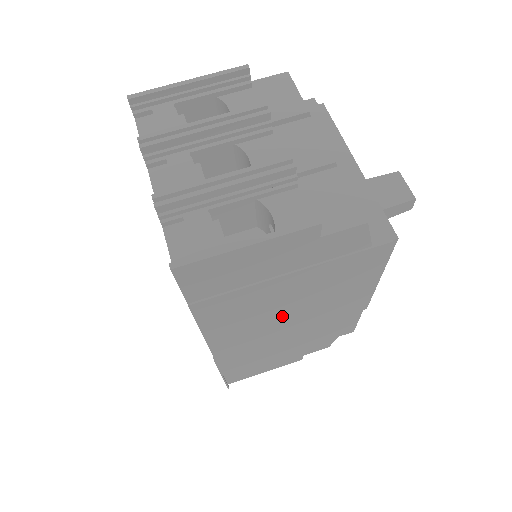
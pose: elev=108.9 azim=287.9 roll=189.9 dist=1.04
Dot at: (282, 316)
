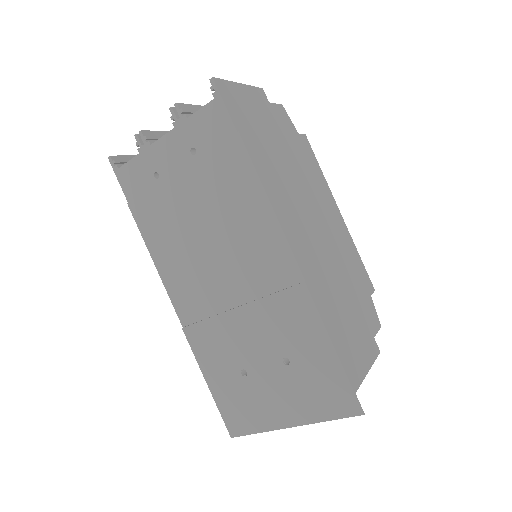
Dot at: (305, 205)
